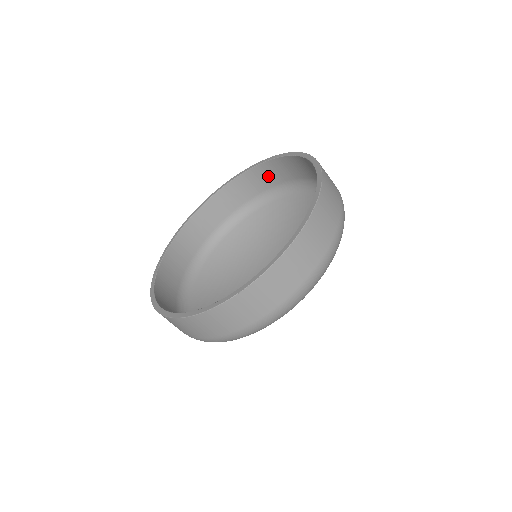
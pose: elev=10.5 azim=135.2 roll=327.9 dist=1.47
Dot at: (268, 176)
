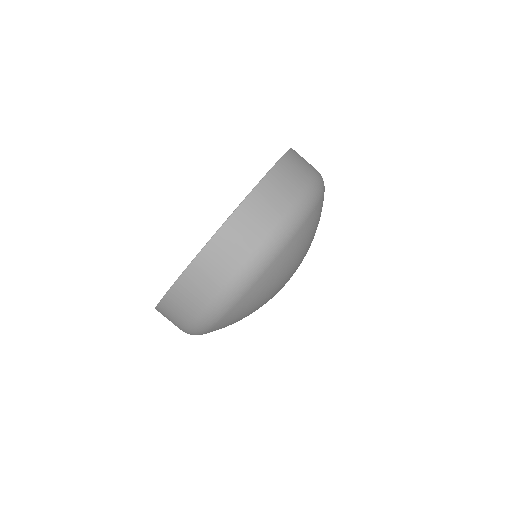
Dot at: occluded
